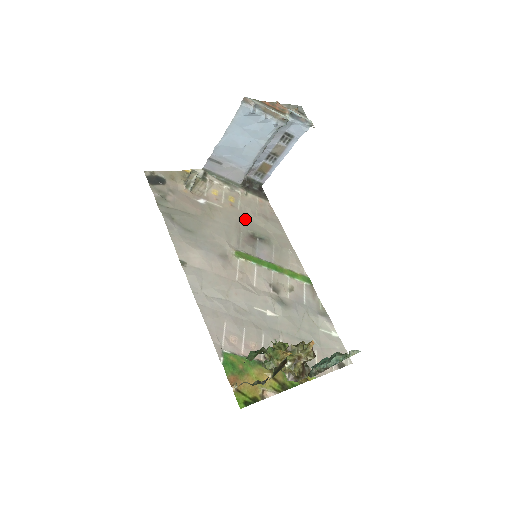
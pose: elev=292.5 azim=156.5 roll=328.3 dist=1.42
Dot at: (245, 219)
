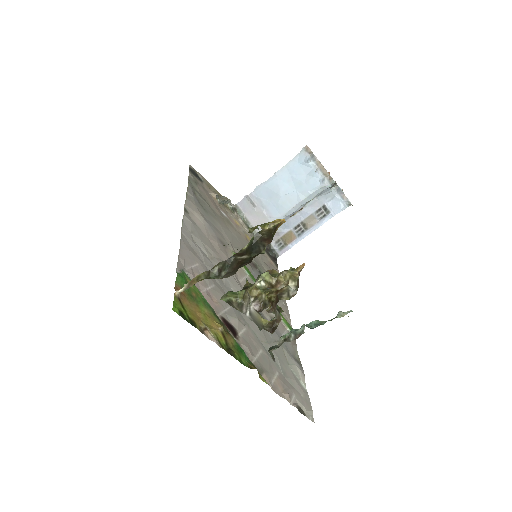
Dot at: occluded
